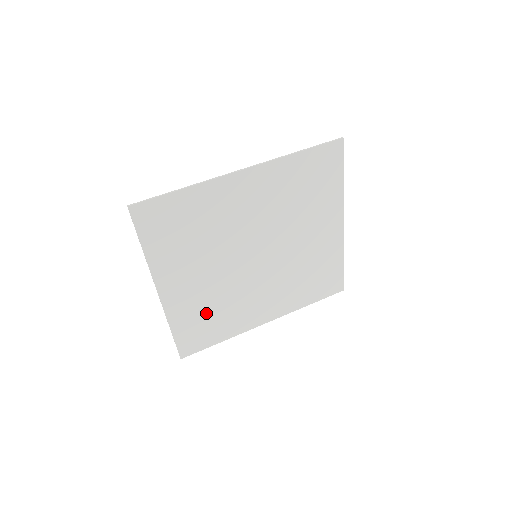
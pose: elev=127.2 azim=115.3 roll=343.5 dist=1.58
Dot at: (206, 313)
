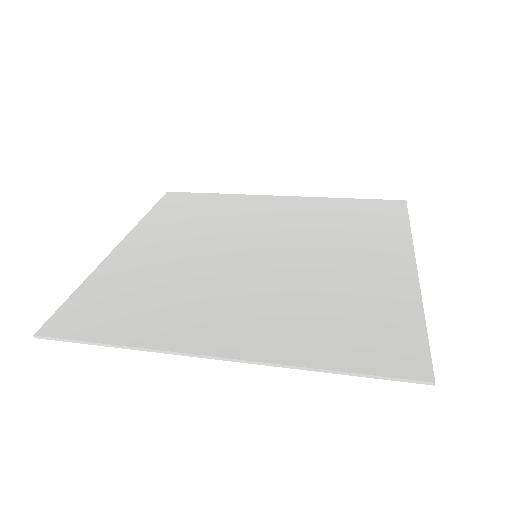
Dot at: (139, 289)
